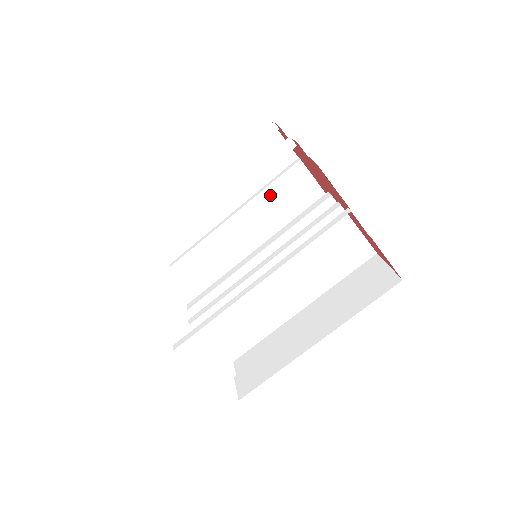
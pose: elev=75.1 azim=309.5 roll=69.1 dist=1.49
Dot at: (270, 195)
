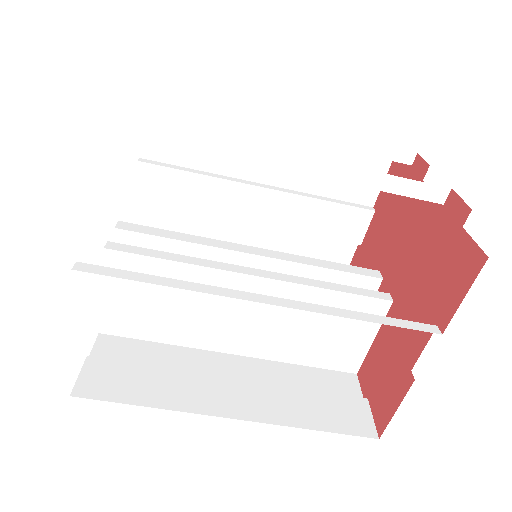
Dot at: (313, 209)
